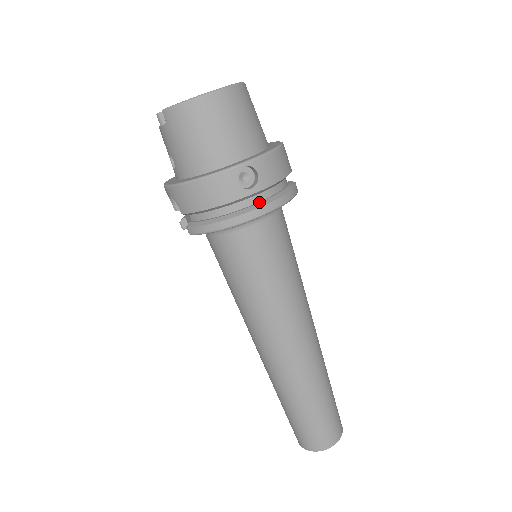
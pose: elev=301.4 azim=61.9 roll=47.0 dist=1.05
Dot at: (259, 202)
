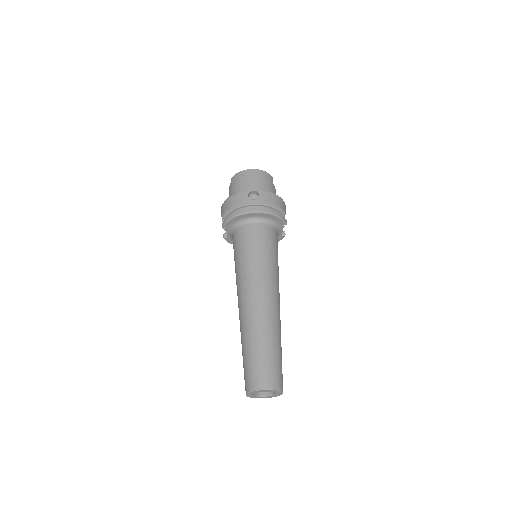
Dot at: (257, 209)
